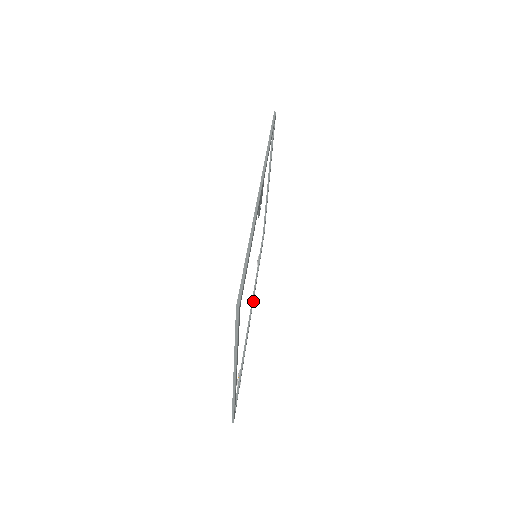
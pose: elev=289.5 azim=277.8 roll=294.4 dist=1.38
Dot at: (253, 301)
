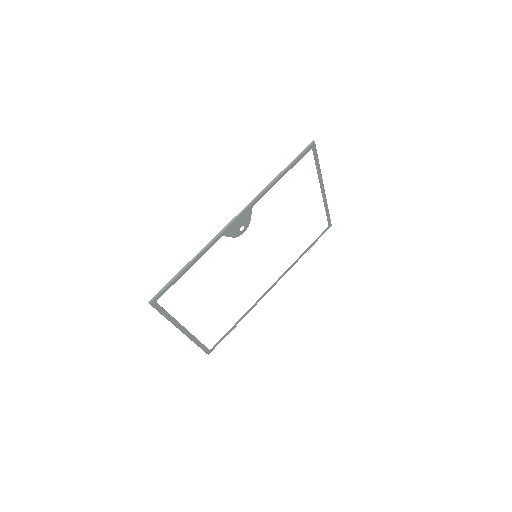
Dot at: occluded
